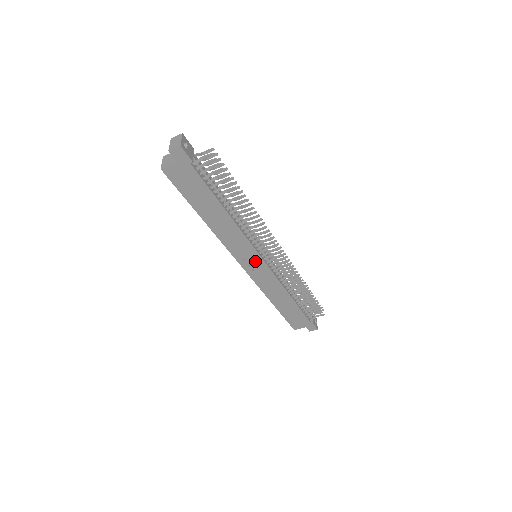
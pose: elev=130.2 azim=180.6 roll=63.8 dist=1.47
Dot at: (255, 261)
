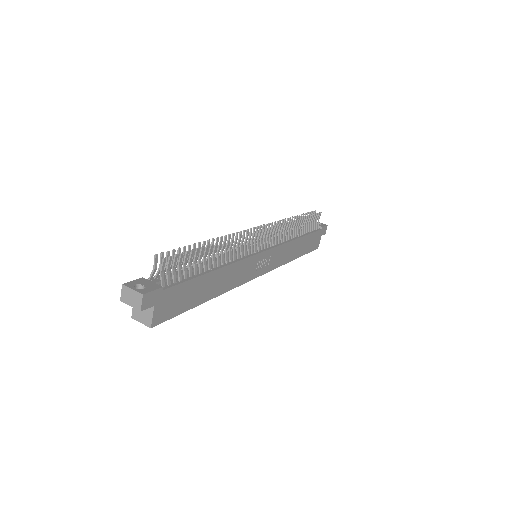
Dot at: (263, 260)
